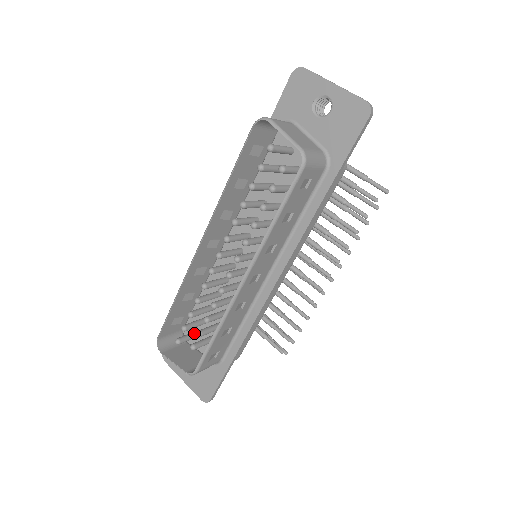
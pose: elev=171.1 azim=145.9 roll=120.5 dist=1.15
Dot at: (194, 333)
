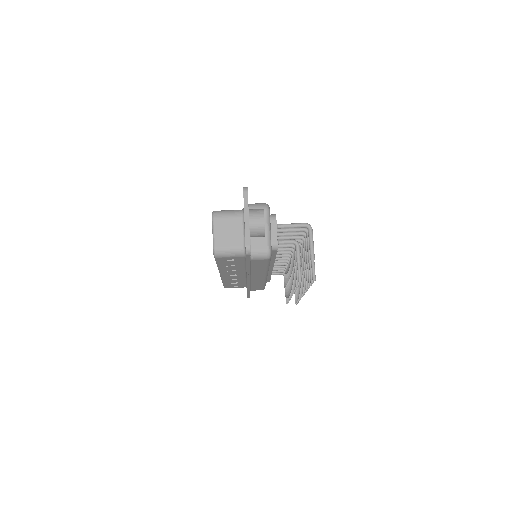
Dot at: occluded
